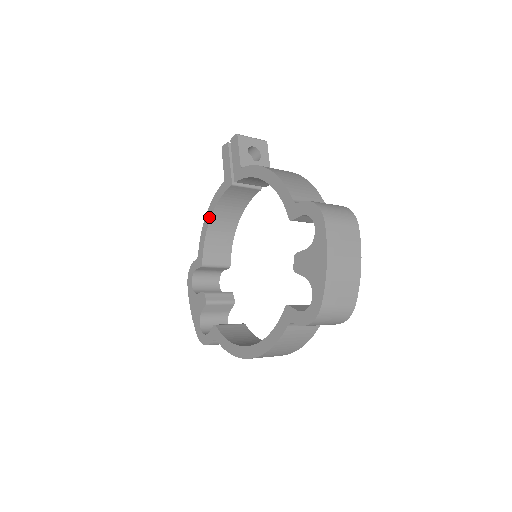
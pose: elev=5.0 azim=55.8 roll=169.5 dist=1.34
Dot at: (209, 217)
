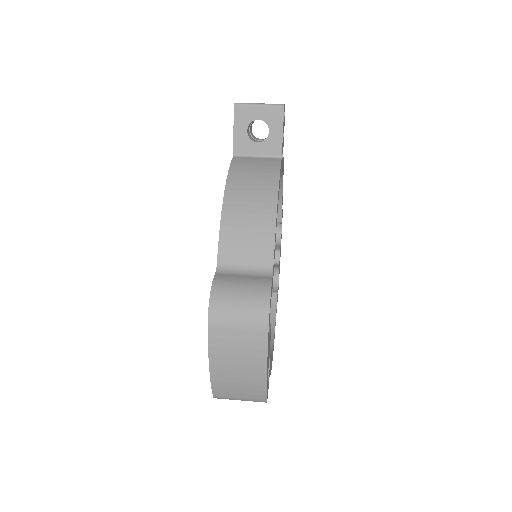
Dot at: occluded
